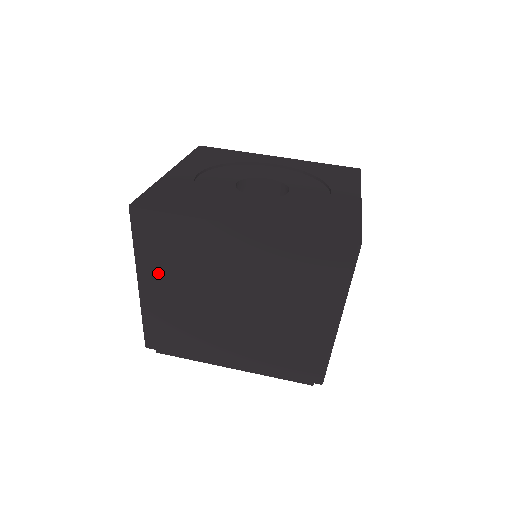
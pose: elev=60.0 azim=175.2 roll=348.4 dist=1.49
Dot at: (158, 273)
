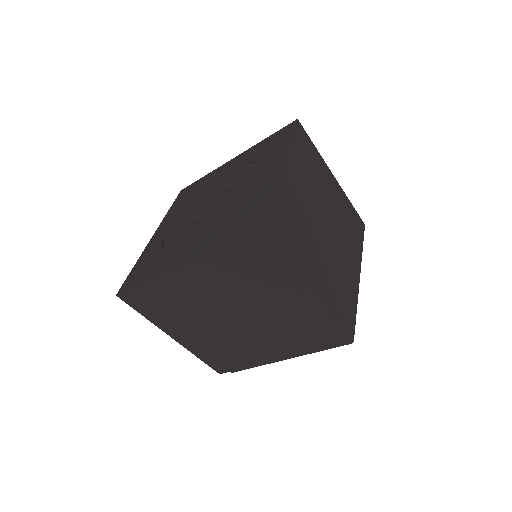
Dot at: (173, 325)
